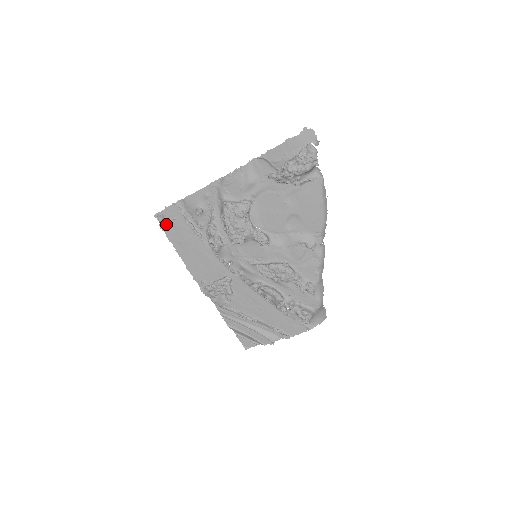
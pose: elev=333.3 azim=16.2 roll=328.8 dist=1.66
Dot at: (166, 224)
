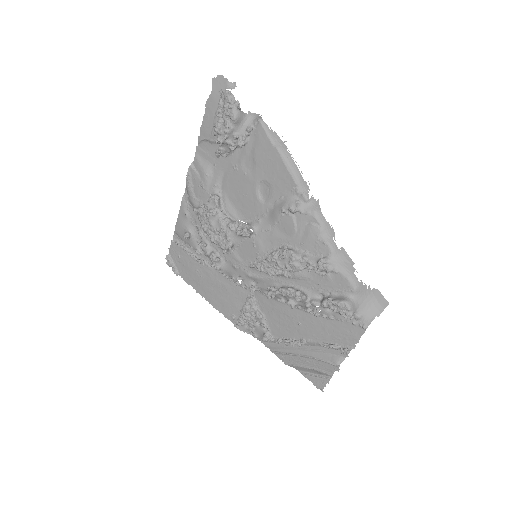
Dot at: (177, 267)
